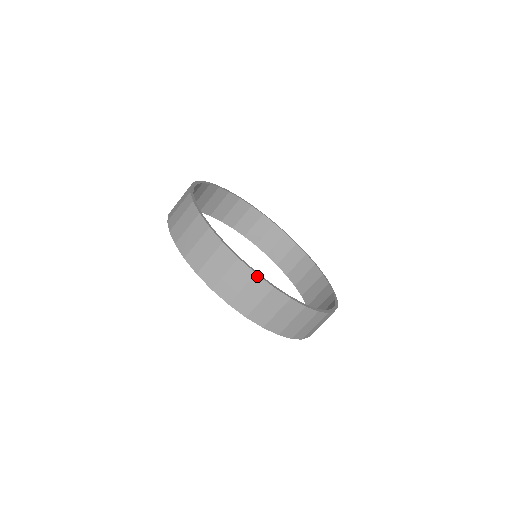
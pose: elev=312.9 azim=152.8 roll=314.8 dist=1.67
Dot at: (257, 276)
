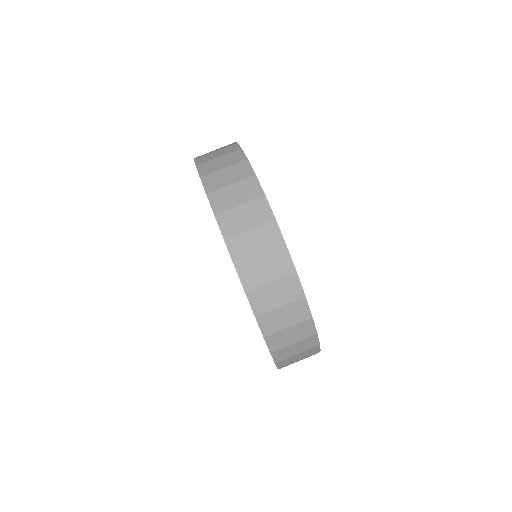
Dot at: (247, 161)
